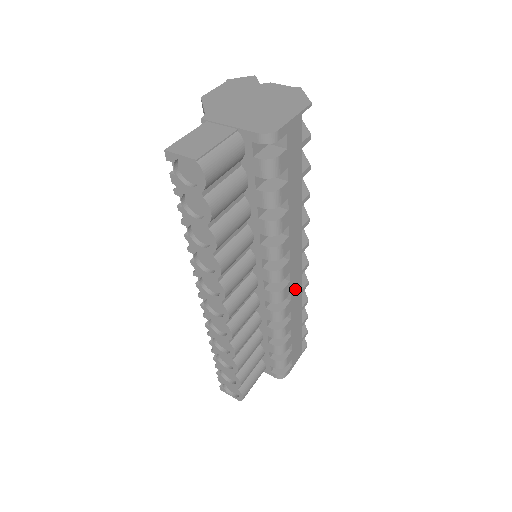
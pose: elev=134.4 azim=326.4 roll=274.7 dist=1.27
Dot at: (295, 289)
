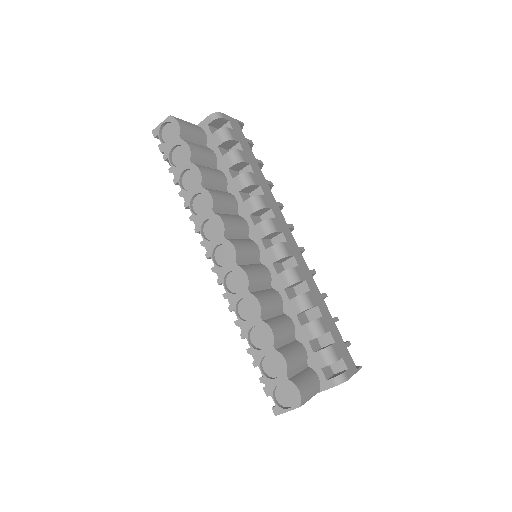
Dot at: (299, 259)
